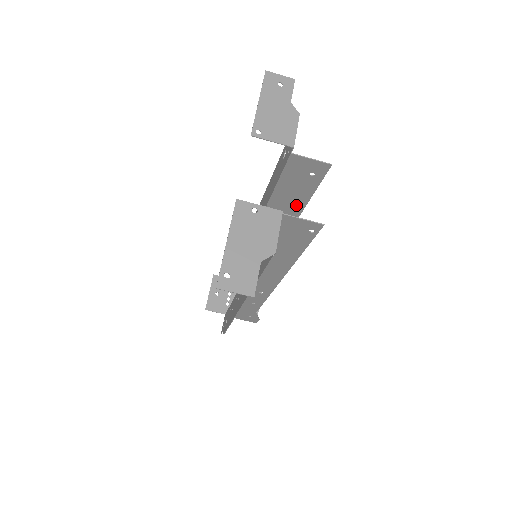
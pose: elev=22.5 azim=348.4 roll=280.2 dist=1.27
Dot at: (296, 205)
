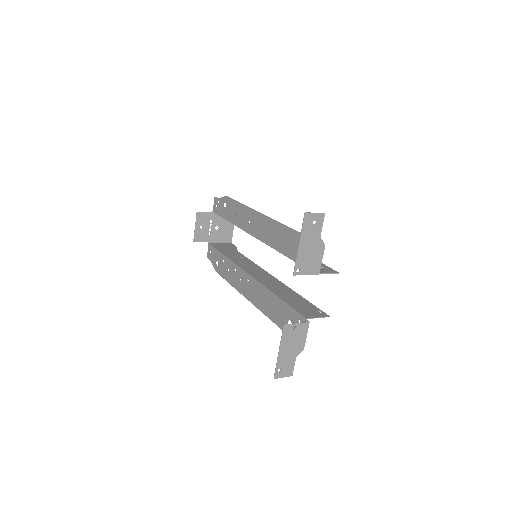
Dot at: occluded
